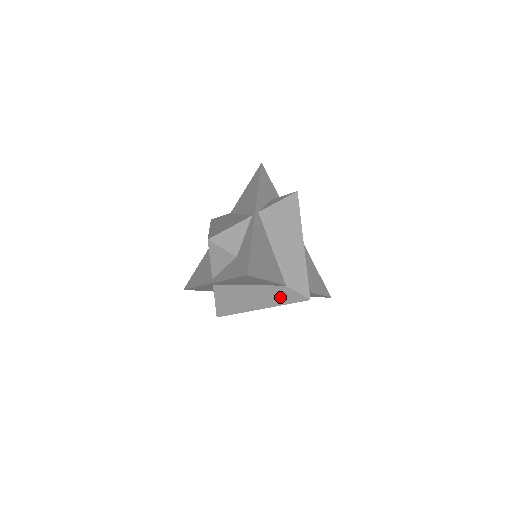
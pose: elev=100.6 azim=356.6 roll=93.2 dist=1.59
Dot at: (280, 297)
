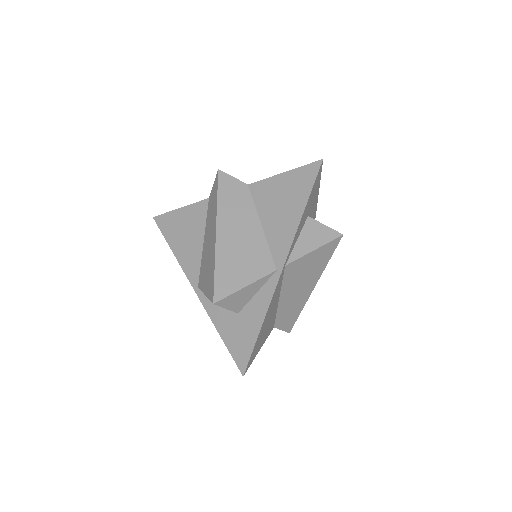
Dot at: occluded
